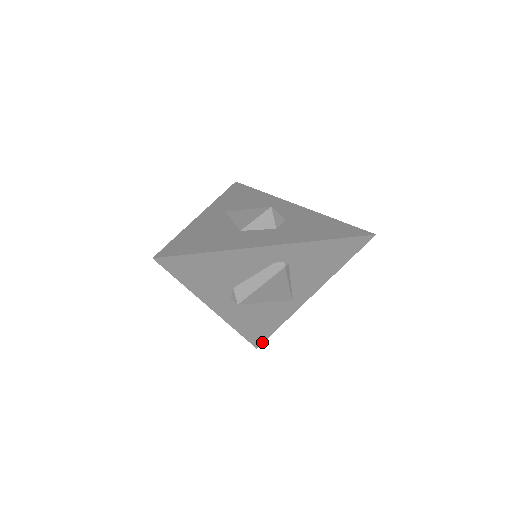
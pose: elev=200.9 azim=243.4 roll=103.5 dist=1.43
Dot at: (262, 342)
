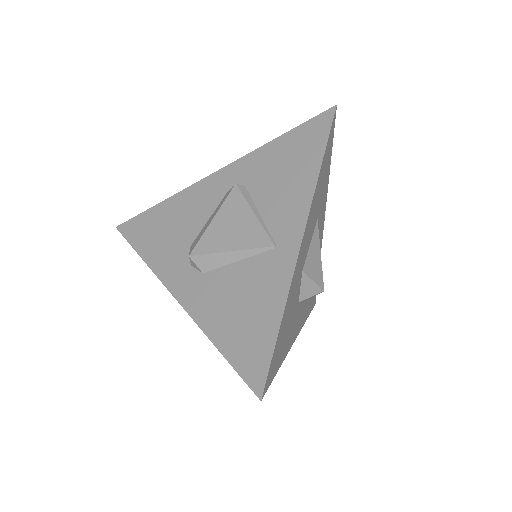
Dot at: (265, 376)
